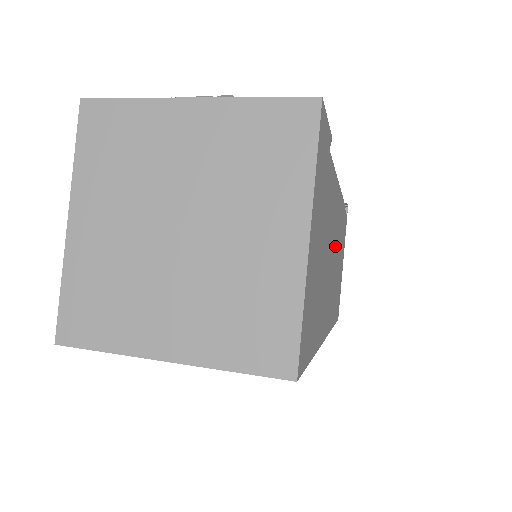
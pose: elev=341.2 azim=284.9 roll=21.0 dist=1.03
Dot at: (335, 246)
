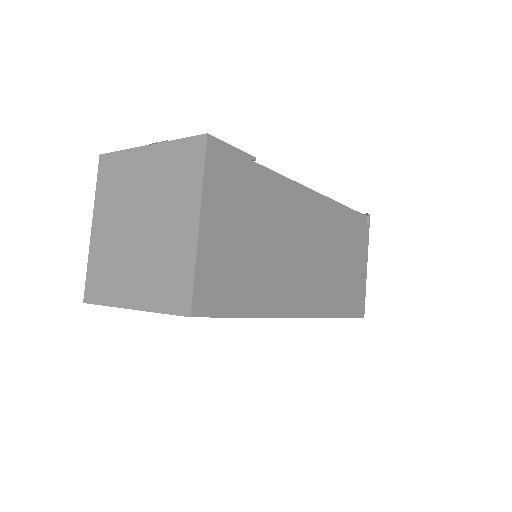
Dot at: (313, 244)
